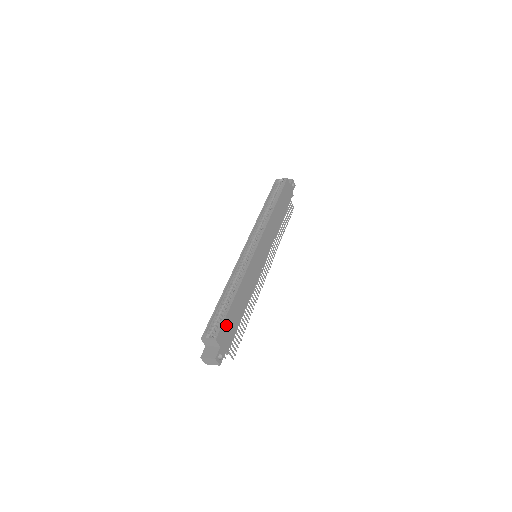
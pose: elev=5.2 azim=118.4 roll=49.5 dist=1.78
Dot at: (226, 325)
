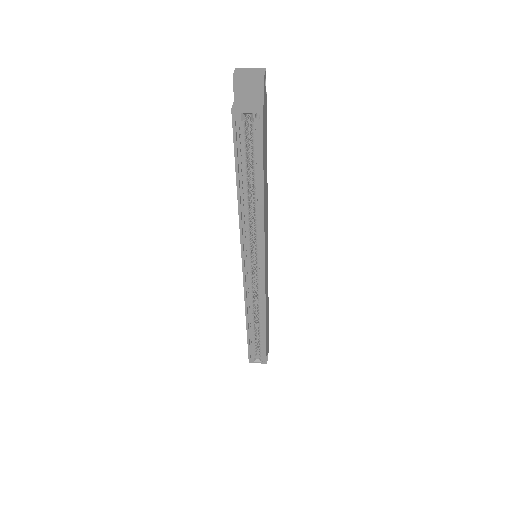
Dot at: occluded
